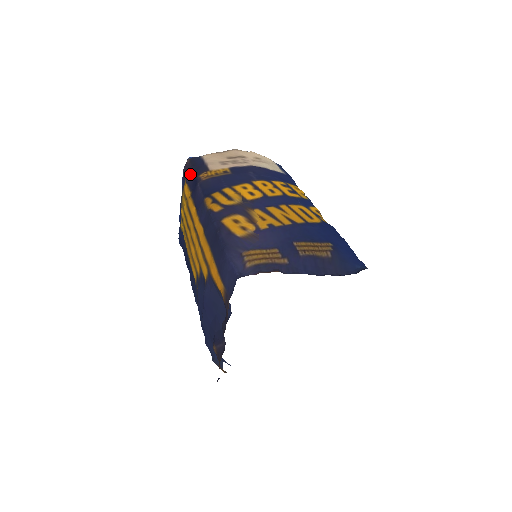
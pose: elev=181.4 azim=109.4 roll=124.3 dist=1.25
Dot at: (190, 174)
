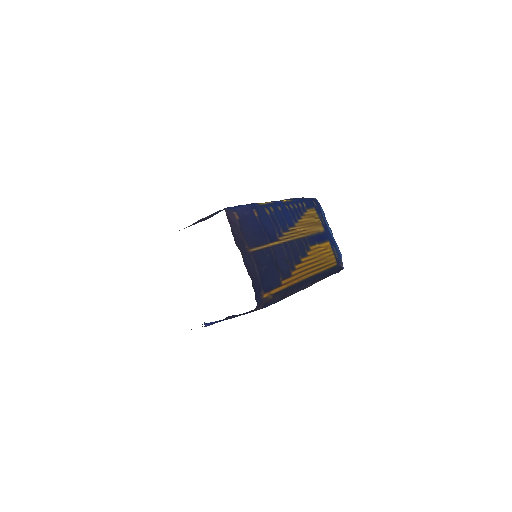
Dot at: occluded
